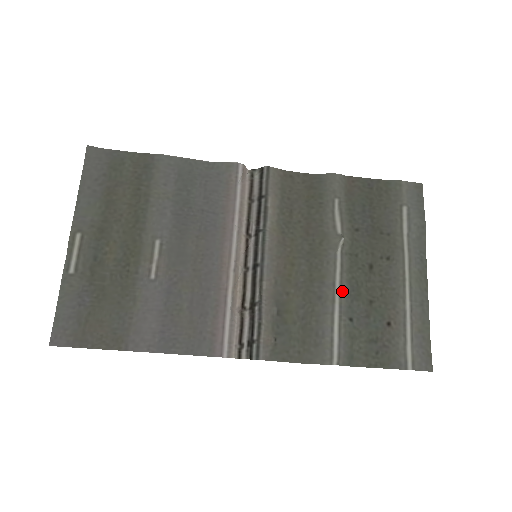
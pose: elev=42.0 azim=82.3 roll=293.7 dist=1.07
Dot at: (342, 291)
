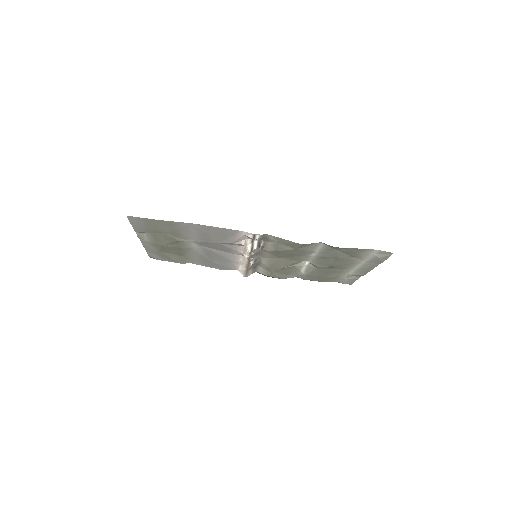
Dot at: (316, 257)
